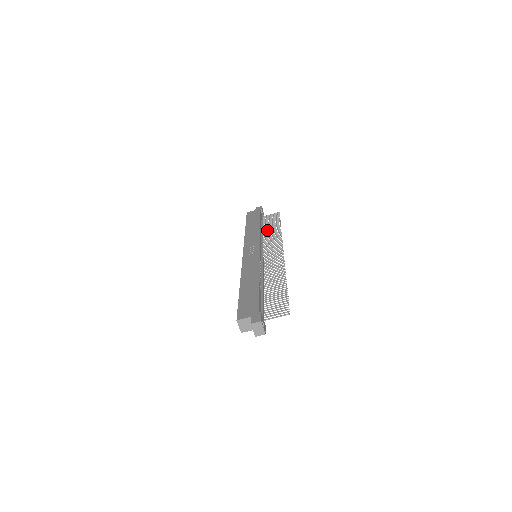
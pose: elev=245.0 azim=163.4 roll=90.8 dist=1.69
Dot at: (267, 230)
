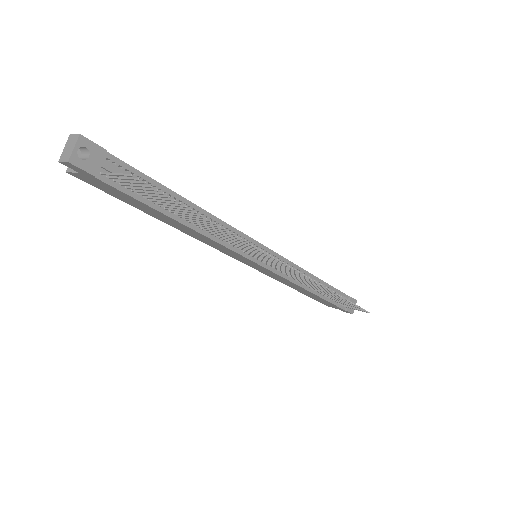
Dot at: (322, 291)
